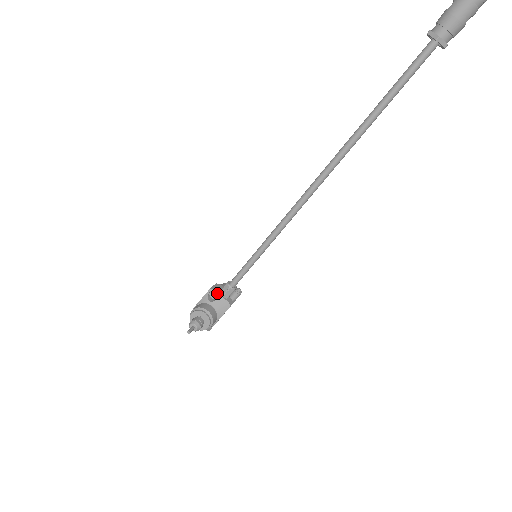
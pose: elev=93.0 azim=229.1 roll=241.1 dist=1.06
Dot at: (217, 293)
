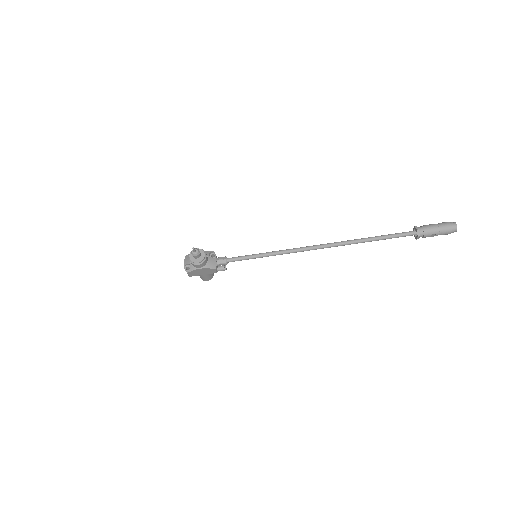
Dot at: (216, 256)
